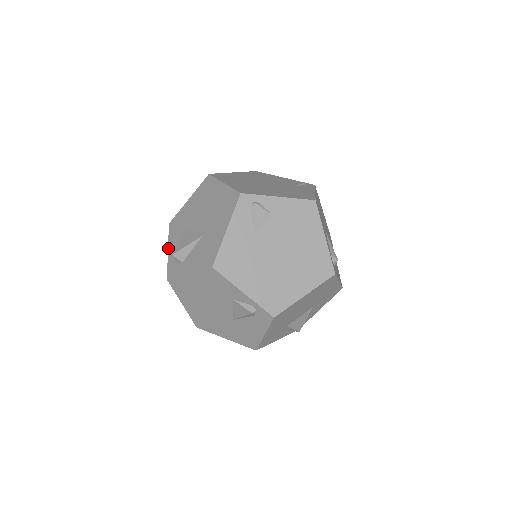
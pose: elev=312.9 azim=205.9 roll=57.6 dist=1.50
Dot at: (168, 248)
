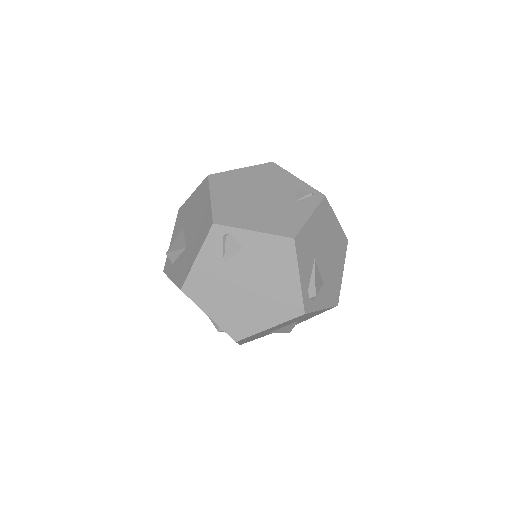
Dot at: (171, 238)
